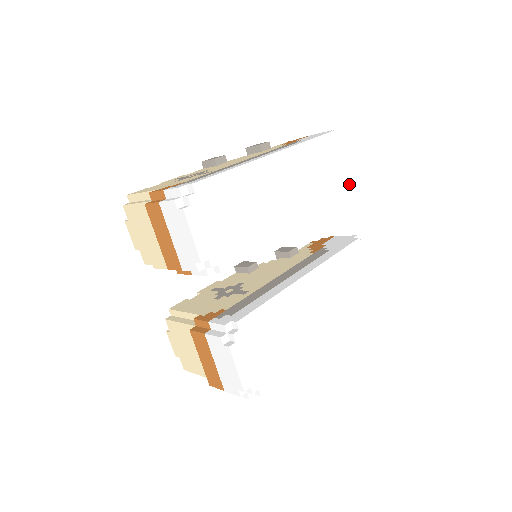
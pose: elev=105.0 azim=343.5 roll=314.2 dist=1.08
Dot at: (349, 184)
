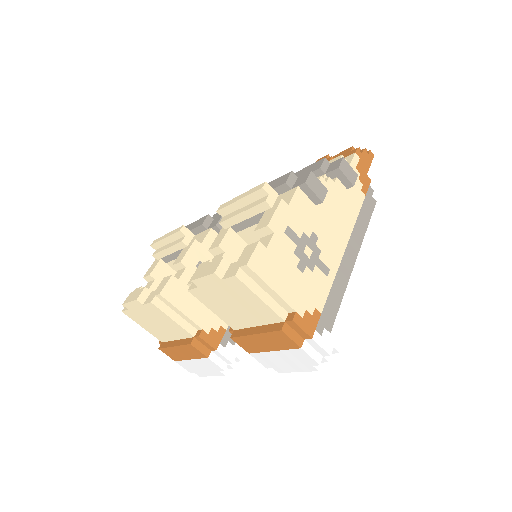
Dot at: occluded
